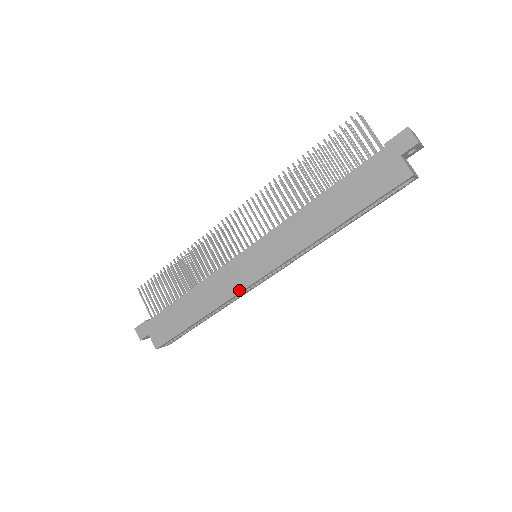
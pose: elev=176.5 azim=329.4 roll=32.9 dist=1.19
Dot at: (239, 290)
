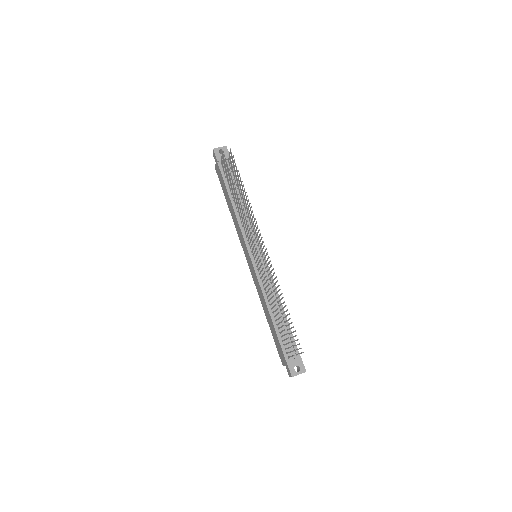
Dot at: (241, 244)
